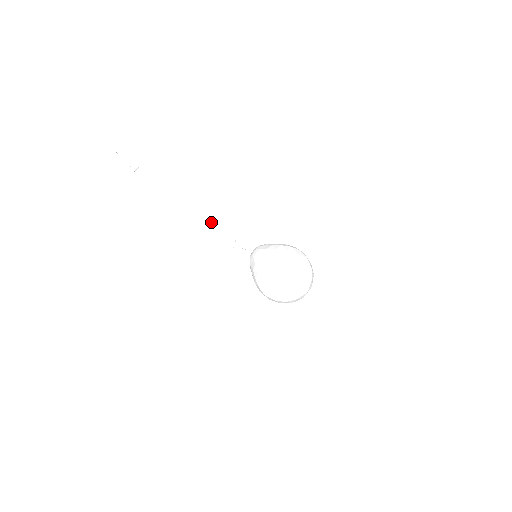
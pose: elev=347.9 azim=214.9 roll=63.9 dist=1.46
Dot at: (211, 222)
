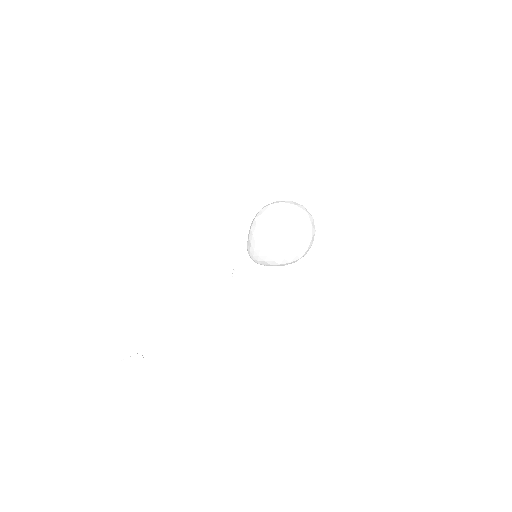
Dot at: (210, 288)
